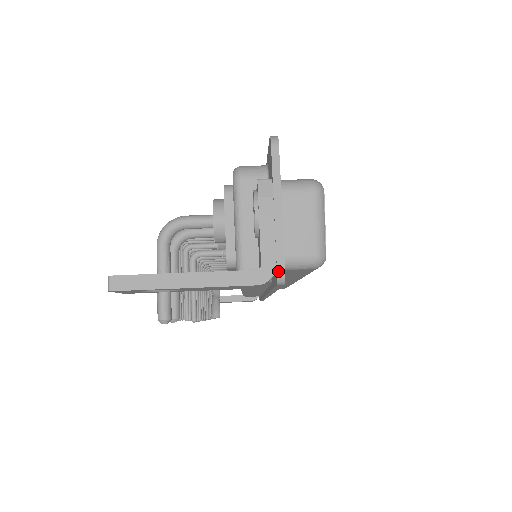
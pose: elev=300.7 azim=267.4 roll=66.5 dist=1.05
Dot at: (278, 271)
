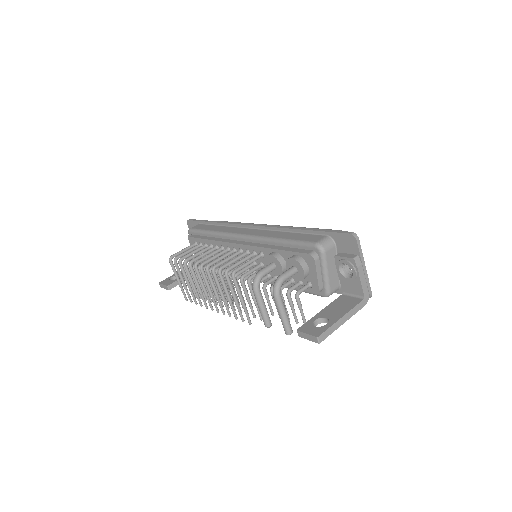
Dot at: (370, 295)
